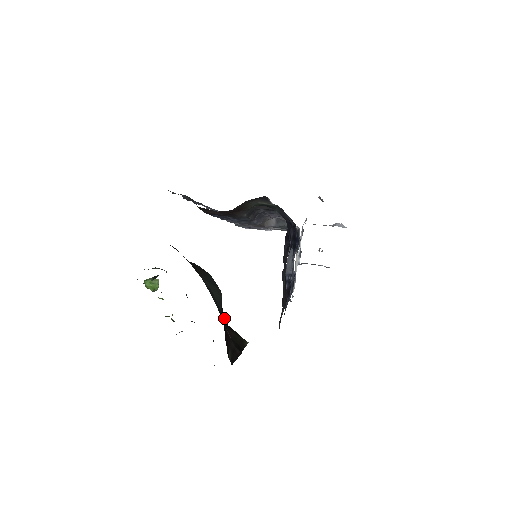
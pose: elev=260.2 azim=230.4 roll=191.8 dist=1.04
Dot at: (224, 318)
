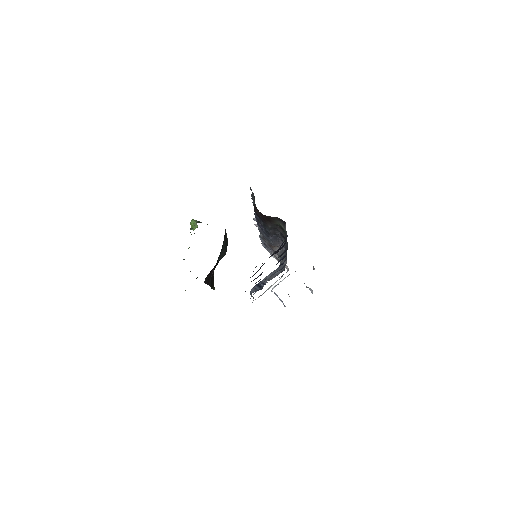
Dot at: occluded
